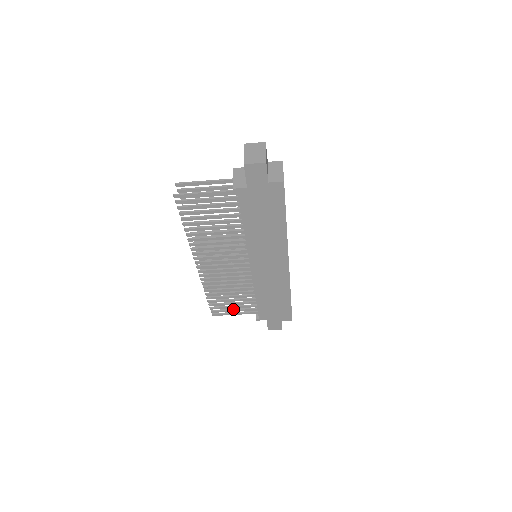
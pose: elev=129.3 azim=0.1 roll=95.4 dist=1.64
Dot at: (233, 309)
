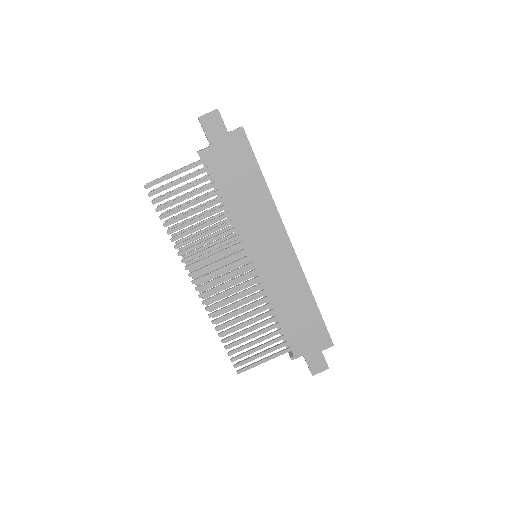
Dot at: (259, 353)
